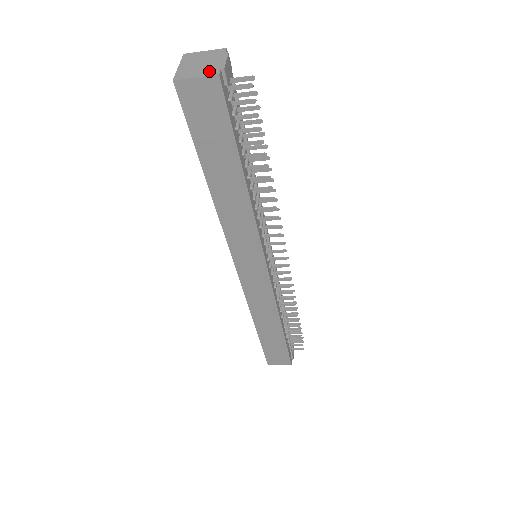
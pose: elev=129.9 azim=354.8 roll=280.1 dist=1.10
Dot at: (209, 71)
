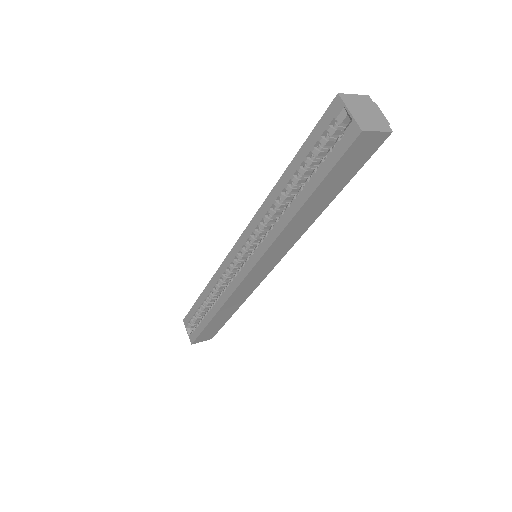
Dot at: (382, 125)
